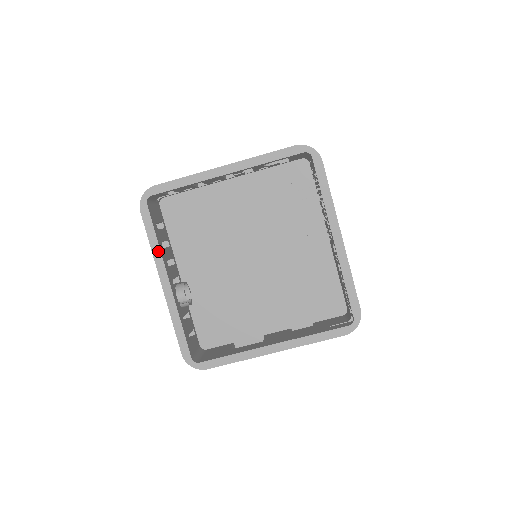
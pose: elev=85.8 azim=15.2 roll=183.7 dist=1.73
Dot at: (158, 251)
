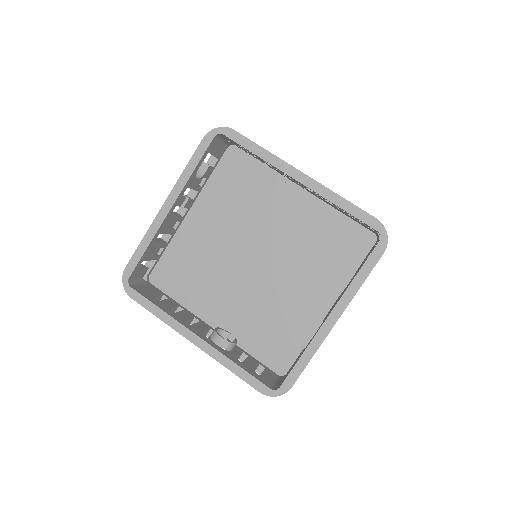
Dot at: (169, 318)
